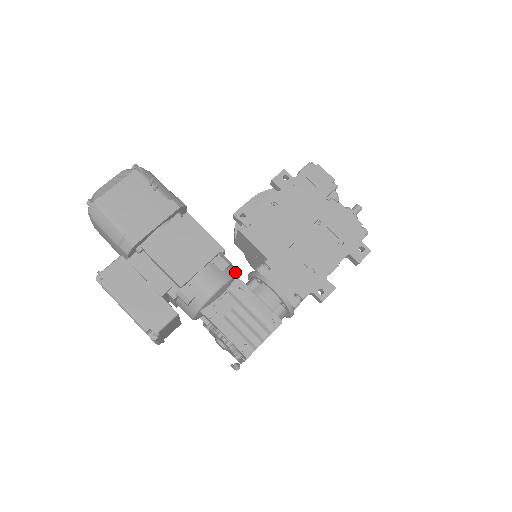
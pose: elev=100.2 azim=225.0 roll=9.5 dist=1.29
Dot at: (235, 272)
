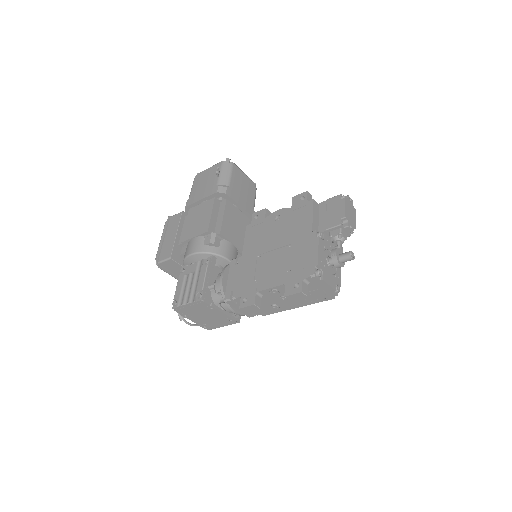
Dot at: (214, 251)
